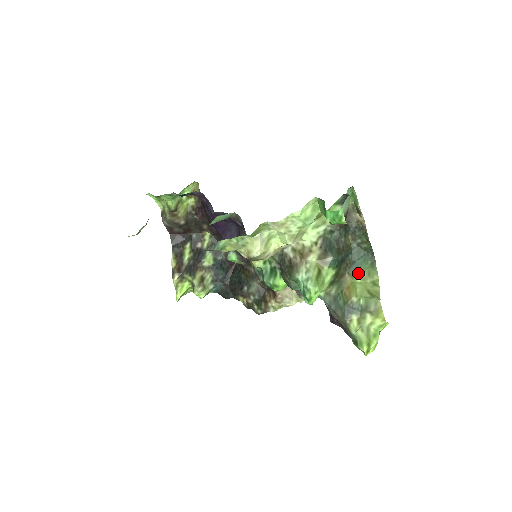
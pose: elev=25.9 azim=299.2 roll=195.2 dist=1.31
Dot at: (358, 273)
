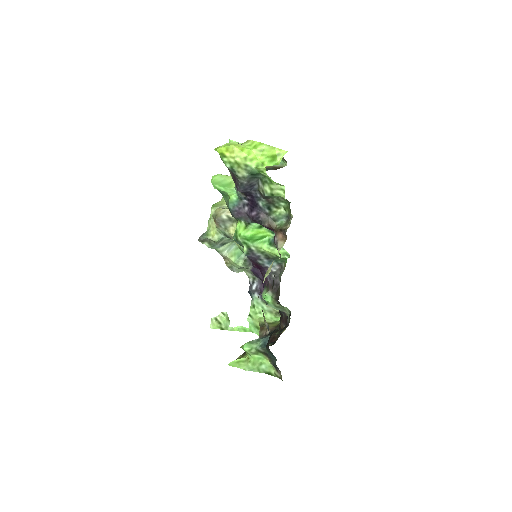
Dot at: occluded
